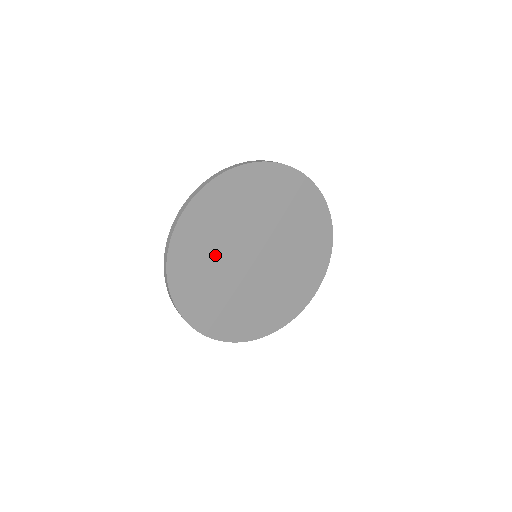
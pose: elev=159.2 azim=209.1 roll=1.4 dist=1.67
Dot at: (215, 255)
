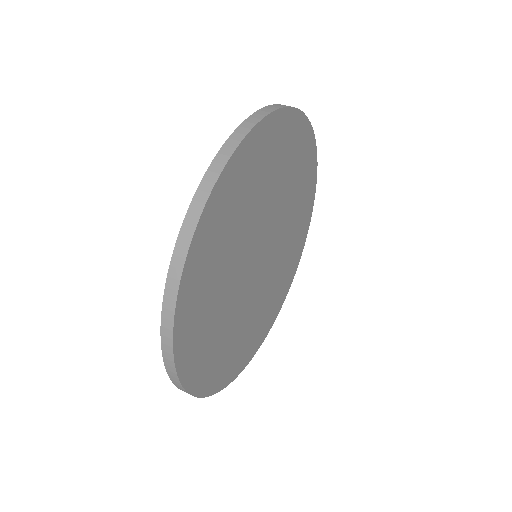
Dot at: (228, 264)
